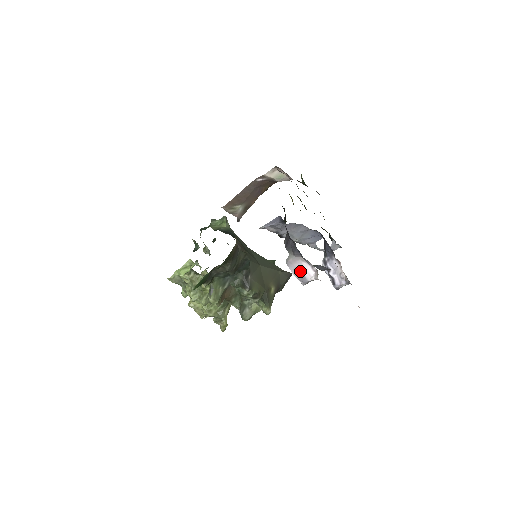
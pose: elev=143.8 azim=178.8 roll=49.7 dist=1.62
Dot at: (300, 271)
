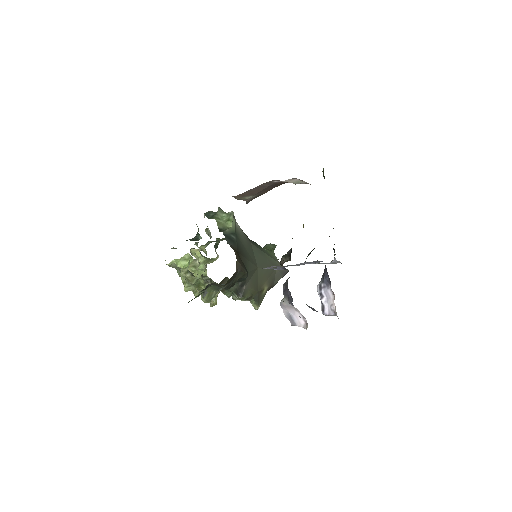
Dot at: (291, 316)
